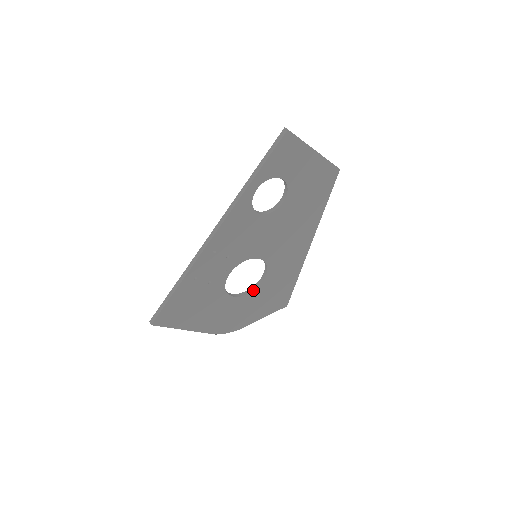
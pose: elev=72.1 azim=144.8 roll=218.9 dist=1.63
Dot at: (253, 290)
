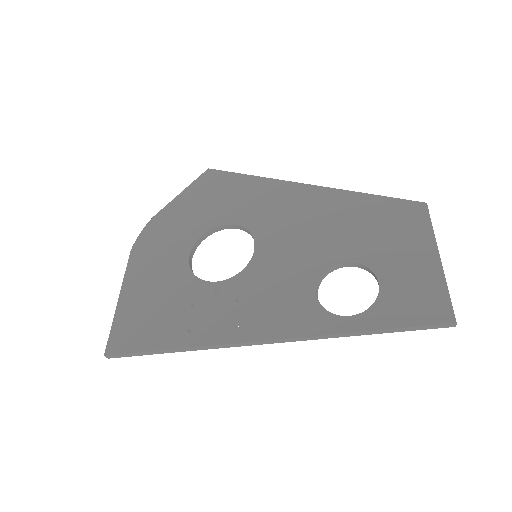
Dot at: (211, 234)
